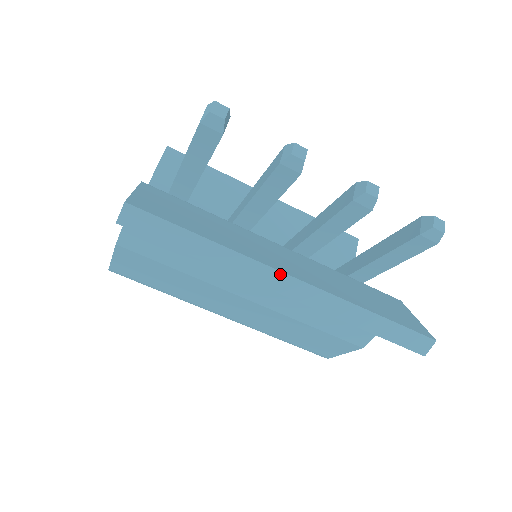
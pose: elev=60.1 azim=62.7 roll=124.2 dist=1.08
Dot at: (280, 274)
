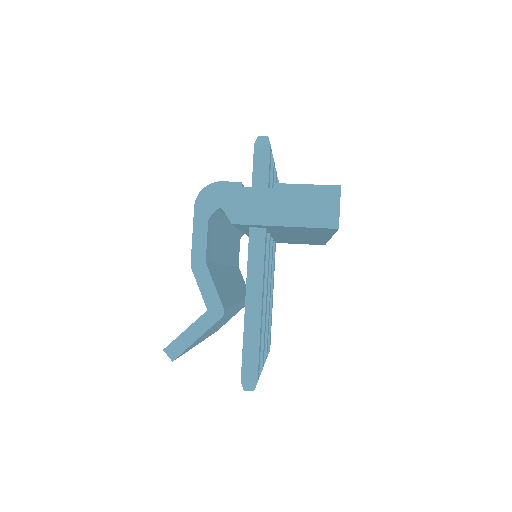
Dot at: occluded
